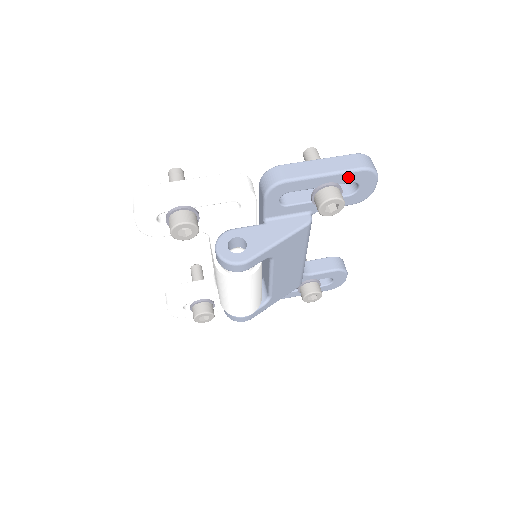
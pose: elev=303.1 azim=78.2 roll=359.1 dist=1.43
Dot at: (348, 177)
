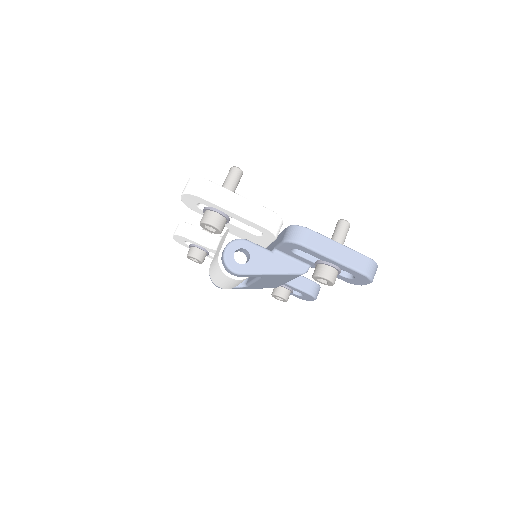
Dot at: (350, 270)
